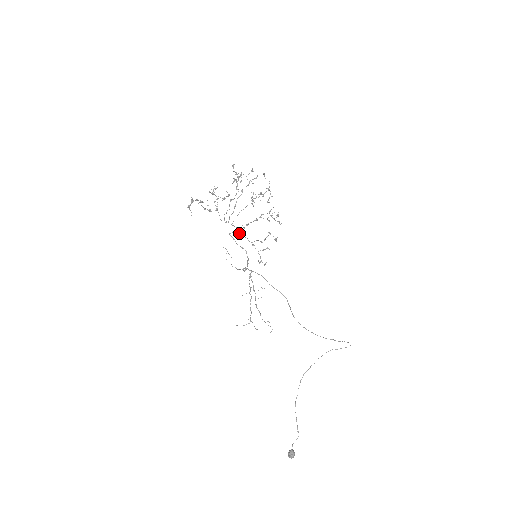
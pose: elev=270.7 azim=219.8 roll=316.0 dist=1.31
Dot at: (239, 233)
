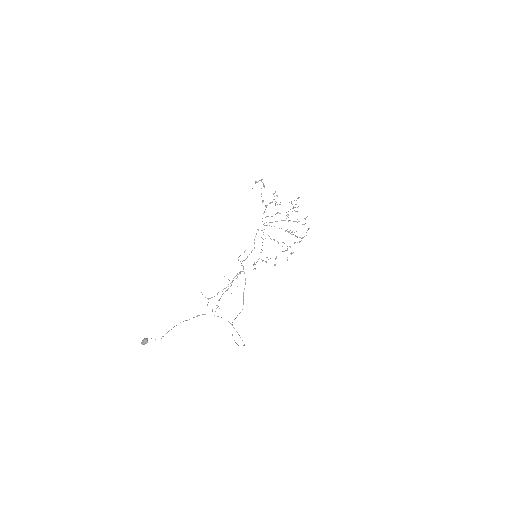
Dot at: occluded
